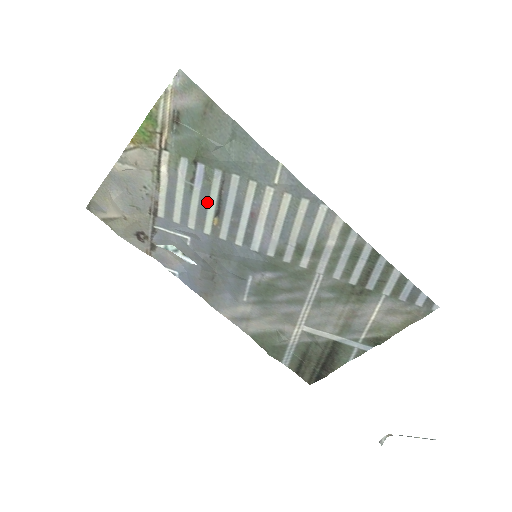
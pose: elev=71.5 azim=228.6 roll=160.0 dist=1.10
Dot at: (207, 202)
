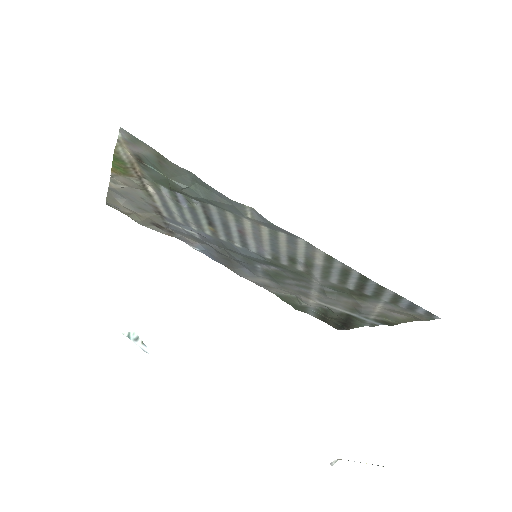
Dot at: (197, 217)
